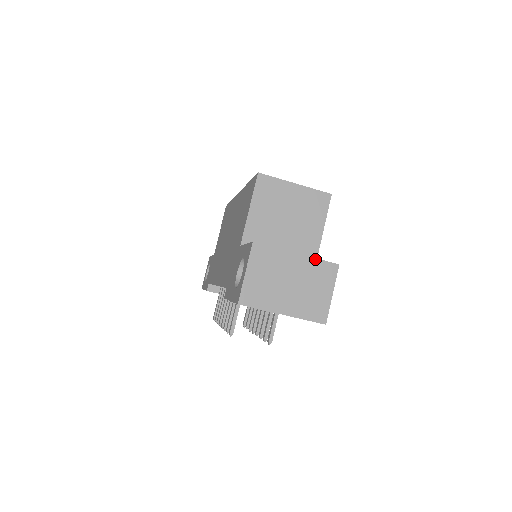
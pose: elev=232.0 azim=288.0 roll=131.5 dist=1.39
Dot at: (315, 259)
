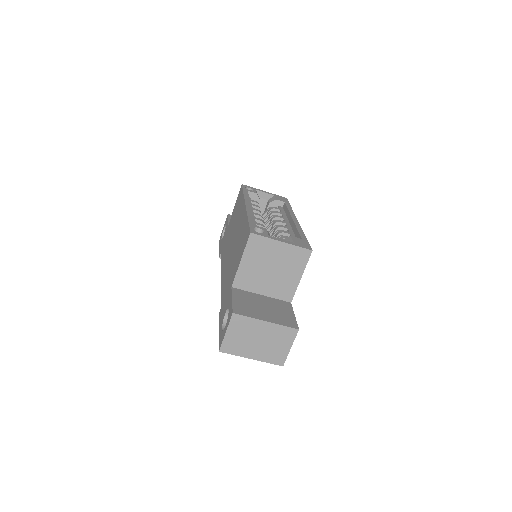
Dot at: (280, 325)
